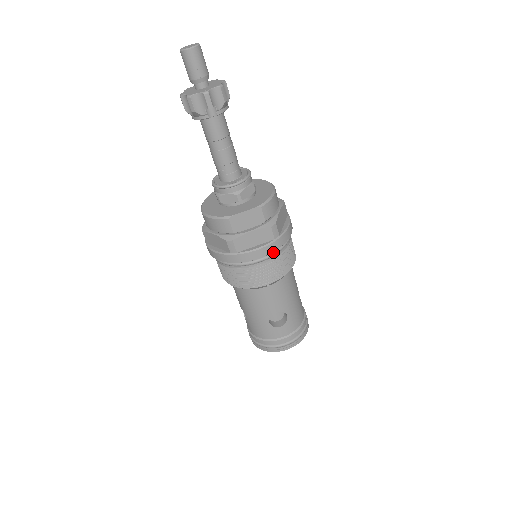
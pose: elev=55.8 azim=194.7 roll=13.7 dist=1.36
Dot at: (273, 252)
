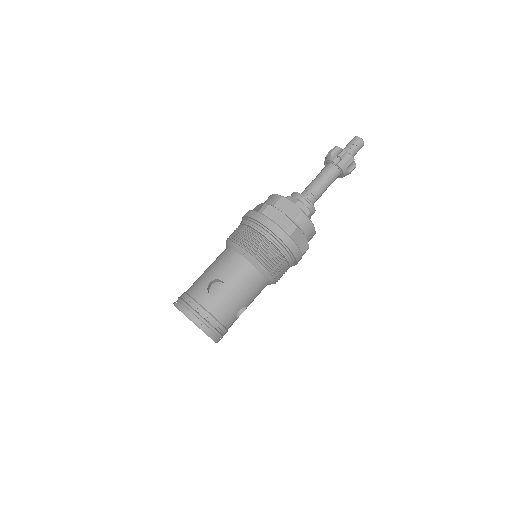
Dot at: (275, 238)
